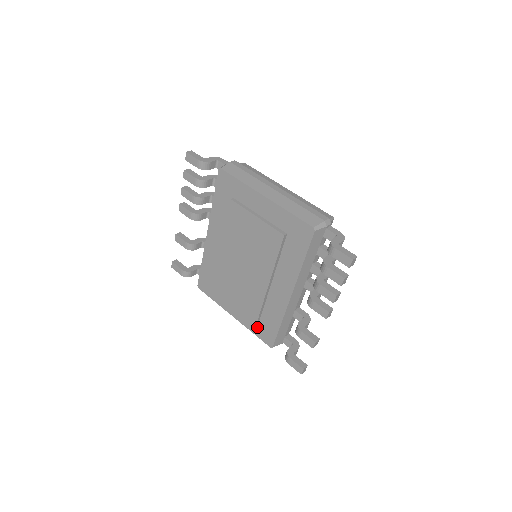
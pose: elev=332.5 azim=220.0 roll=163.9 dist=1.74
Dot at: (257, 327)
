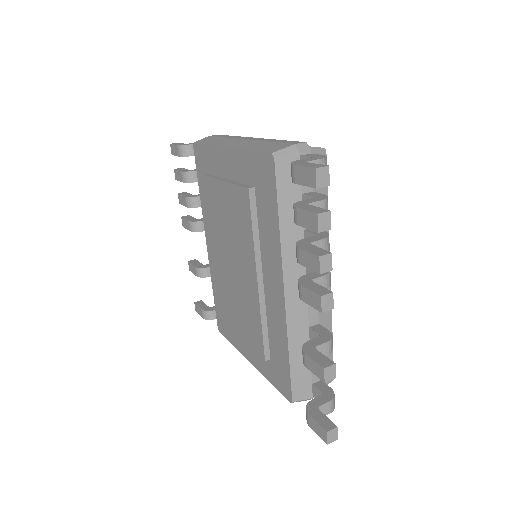
Dot at: (271, 370)
